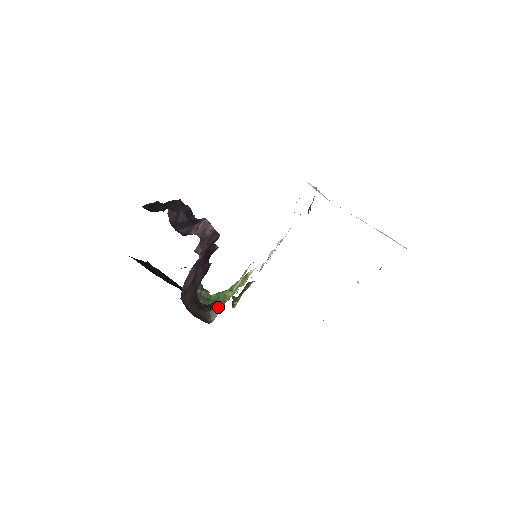
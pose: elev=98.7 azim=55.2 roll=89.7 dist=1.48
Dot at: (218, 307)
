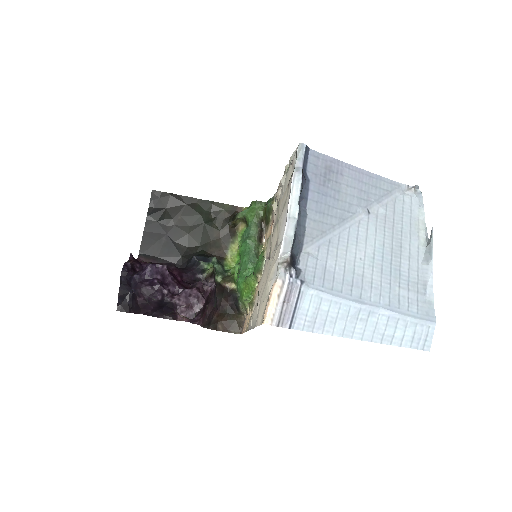
Dot at: (243, 313)
